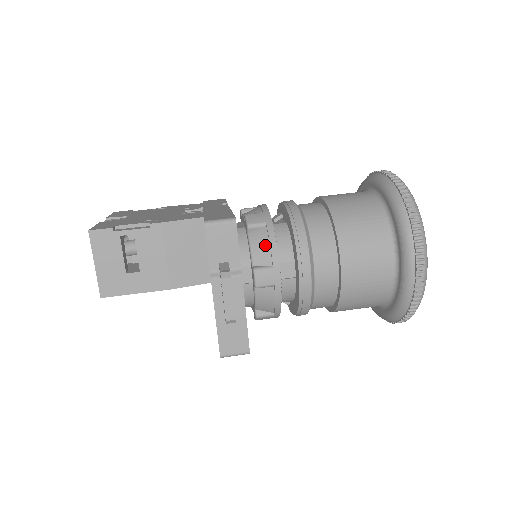
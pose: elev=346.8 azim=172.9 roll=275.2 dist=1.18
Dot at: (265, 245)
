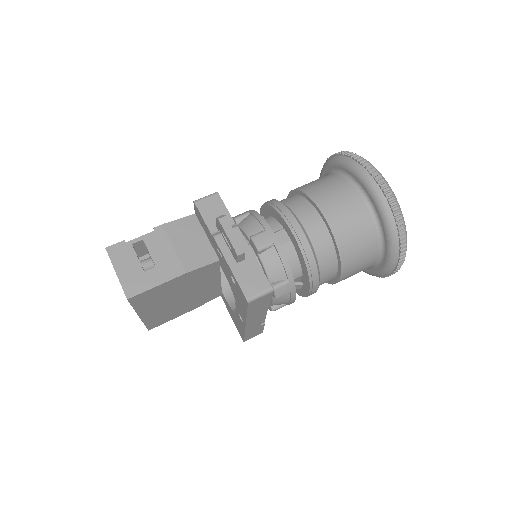
Dot at: (253, 221)
